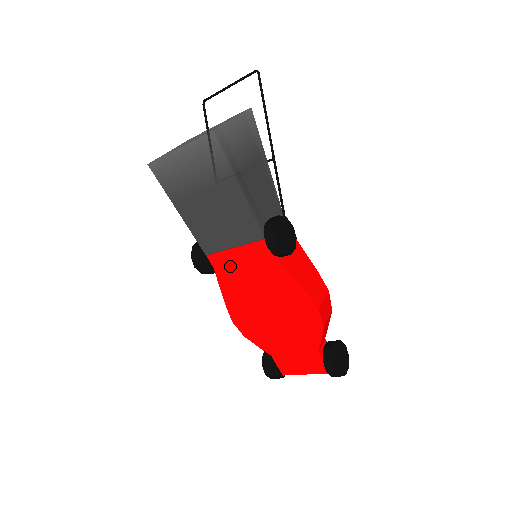
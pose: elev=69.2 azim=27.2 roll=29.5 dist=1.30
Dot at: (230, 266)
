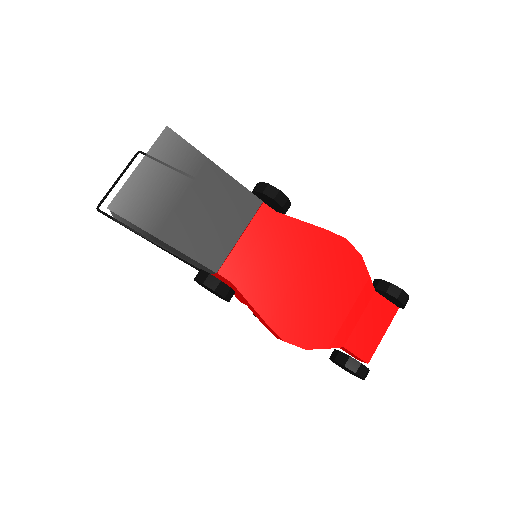
Dot at: (247, 264)
